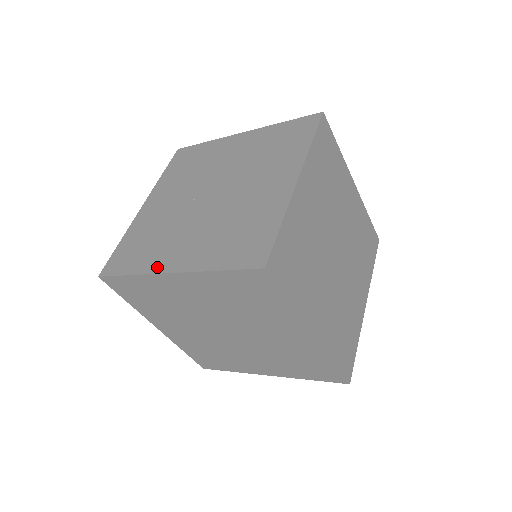
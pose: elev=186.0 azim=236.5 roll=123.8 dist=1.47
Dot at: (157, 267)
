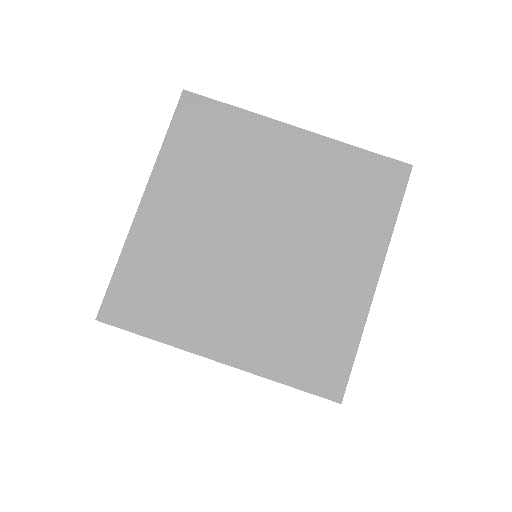
Dot at: occluded
